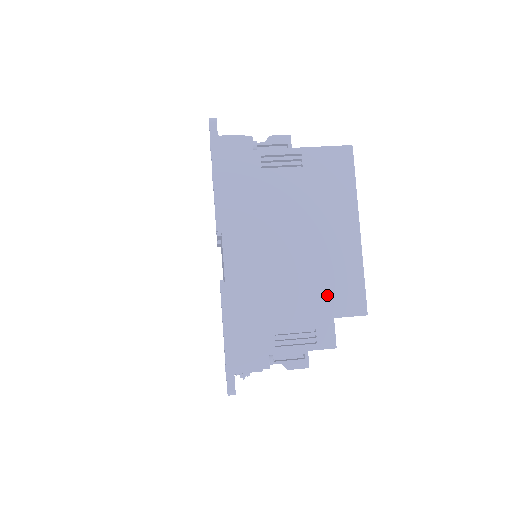
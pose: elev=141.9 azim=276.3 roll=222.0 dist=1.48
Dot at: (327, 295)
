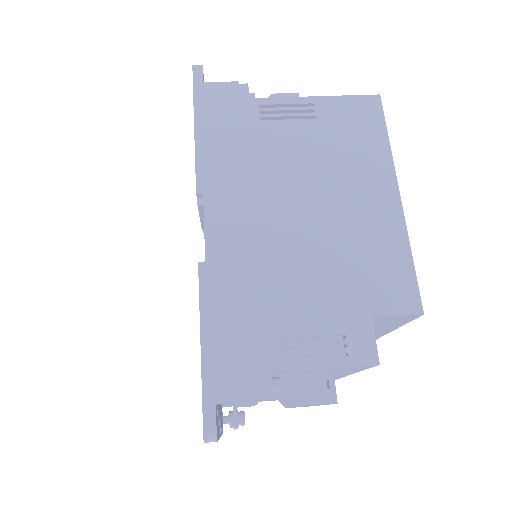
Dot at: (359, 283)
